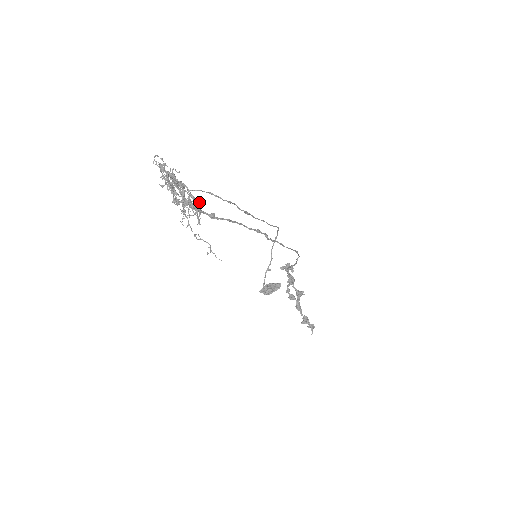
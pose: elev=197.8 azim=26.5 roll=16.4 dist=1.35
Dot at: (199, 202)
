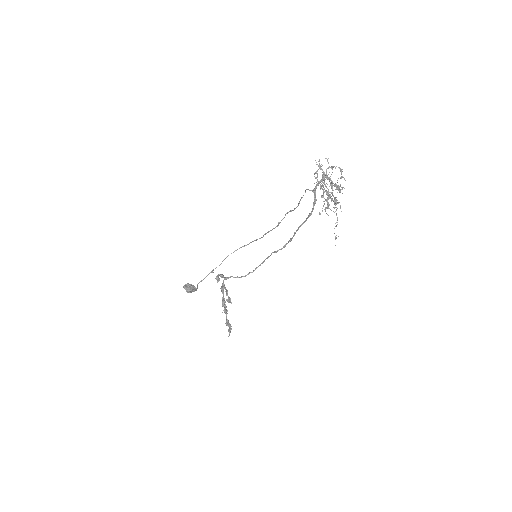
Dot at: occluded
